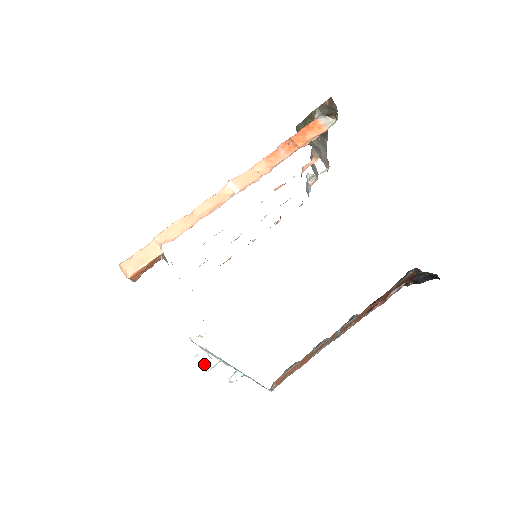
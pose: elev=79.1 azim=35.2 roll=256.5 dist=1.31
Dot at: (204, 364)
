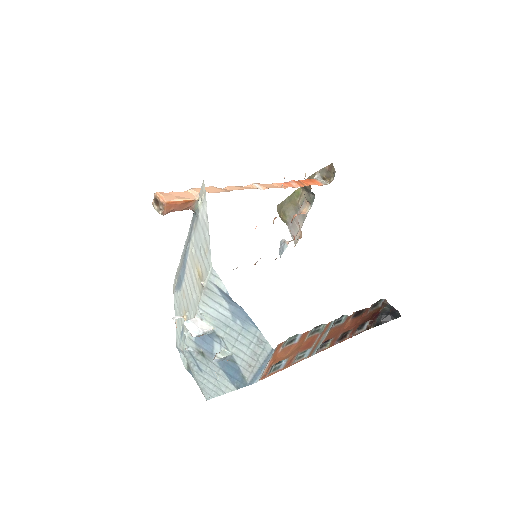
Dot at: (196, 328)
